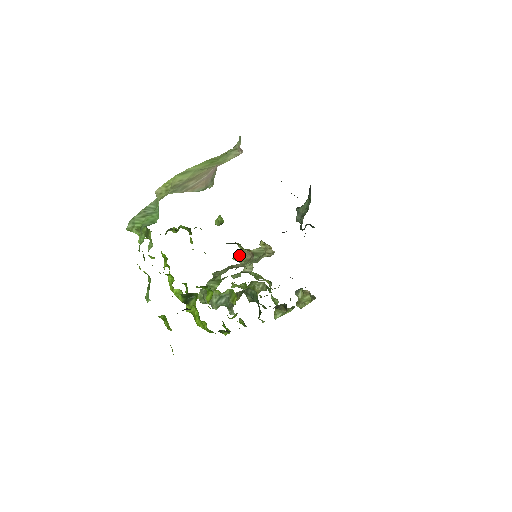
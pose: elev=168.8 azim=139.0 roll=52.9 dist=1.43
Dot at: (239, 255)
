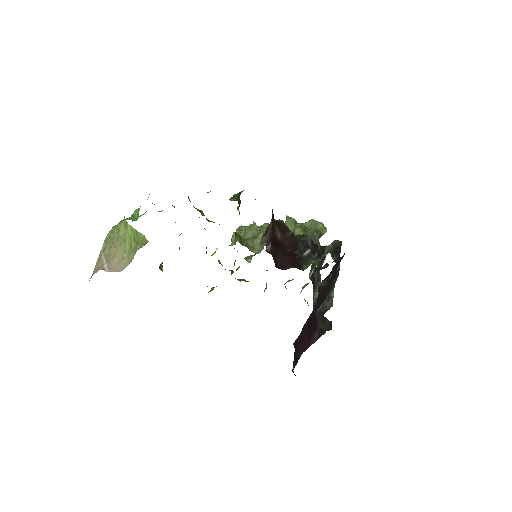
Dot at: (288, 220)
